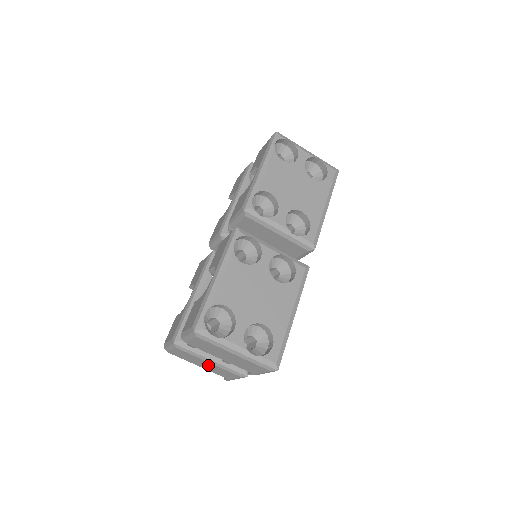
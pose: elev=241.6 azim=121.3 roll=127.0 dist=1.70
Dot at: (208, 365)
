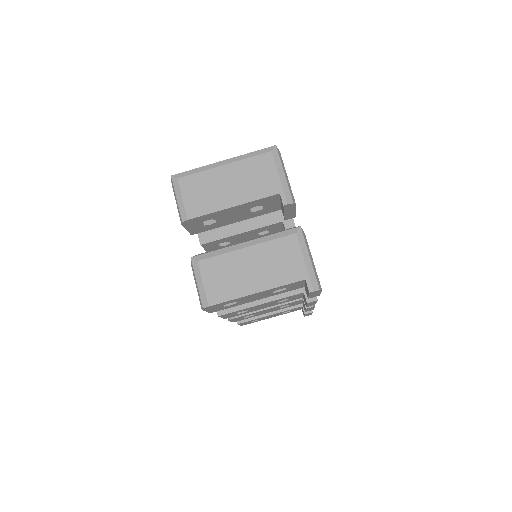
Dot at: (255, 262)
